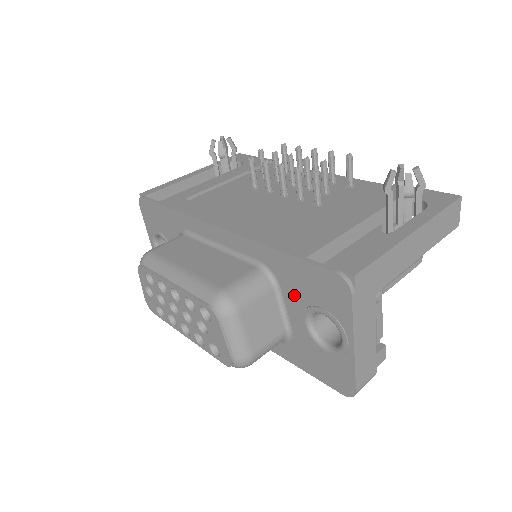
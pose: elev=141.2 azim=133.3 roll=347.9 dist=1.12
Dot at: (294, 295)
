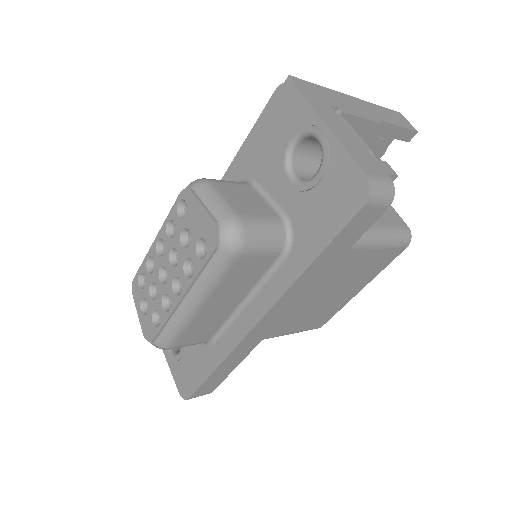
Dot at: (268, 168)
